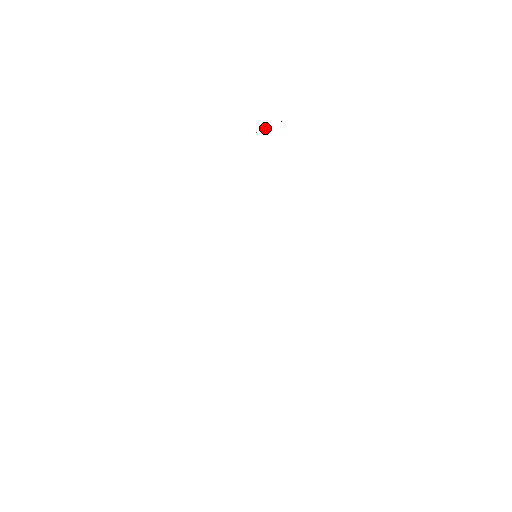
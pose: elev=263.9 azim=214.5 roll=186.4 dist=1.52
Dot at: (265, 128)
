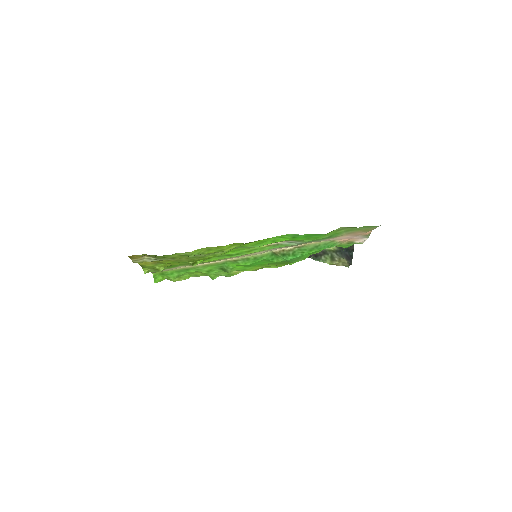
Dot at: (337, 263)
